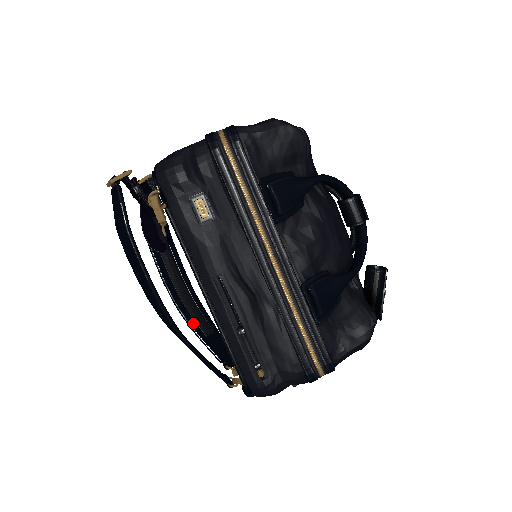
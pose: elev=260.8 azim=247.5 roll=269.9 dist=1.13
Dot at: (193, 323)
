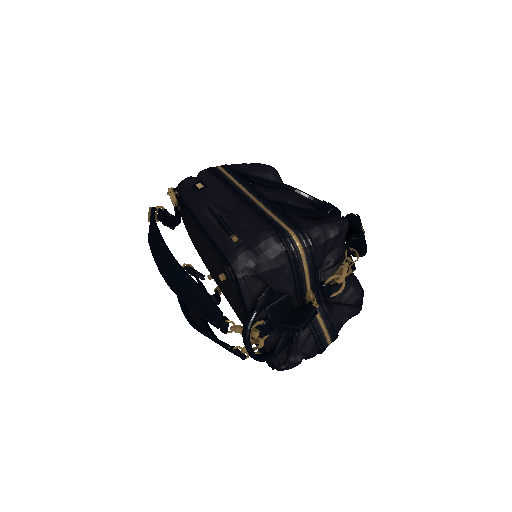
Dot at: occluded
